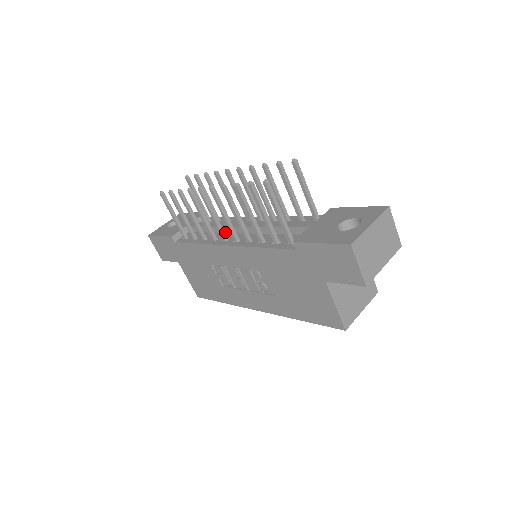
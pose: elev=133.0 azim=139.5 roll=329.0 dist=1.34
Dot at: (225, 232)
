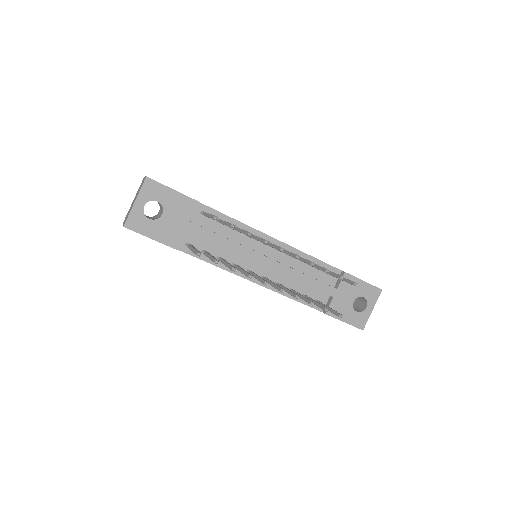
Dot at: (243, 256)
